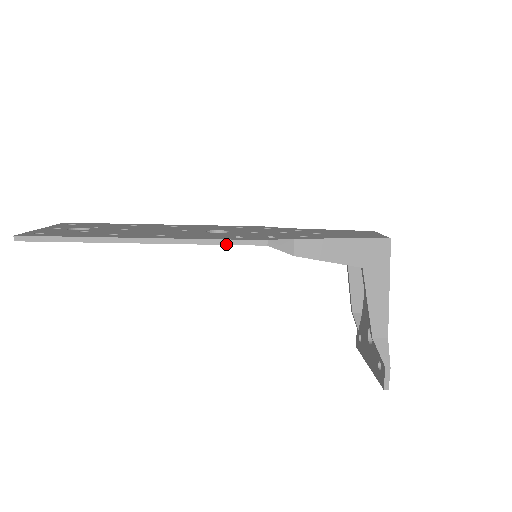
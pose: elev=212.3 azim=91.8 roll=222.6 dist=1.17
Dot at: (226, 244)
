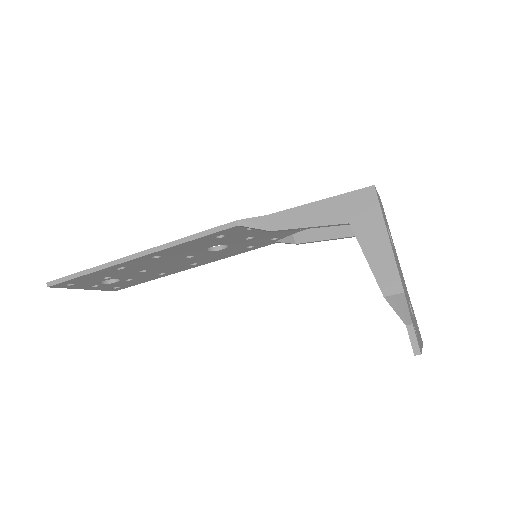
Dot at: (201, 236)
